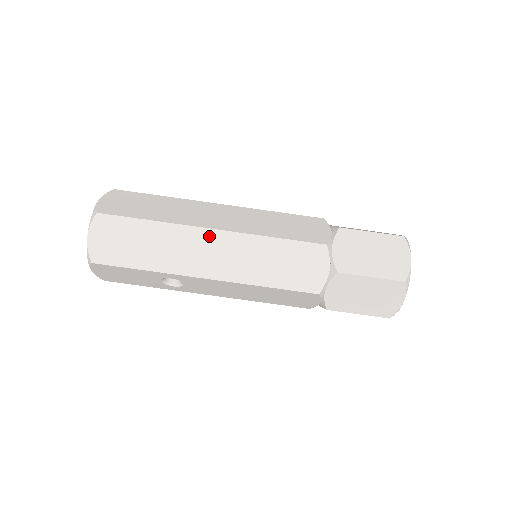
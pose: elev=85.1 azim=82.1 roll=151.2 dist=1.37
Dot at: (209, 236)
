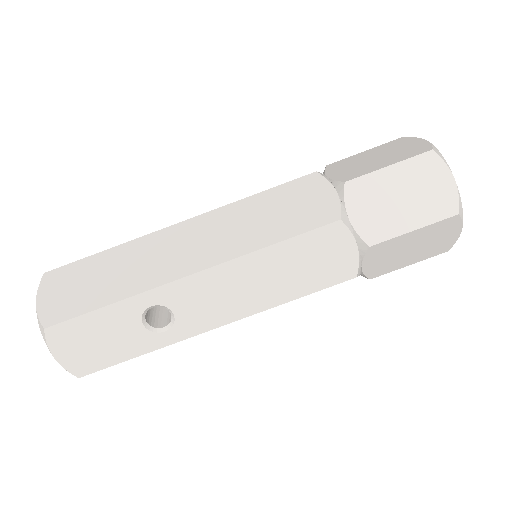
Dot at: (178, 231)
